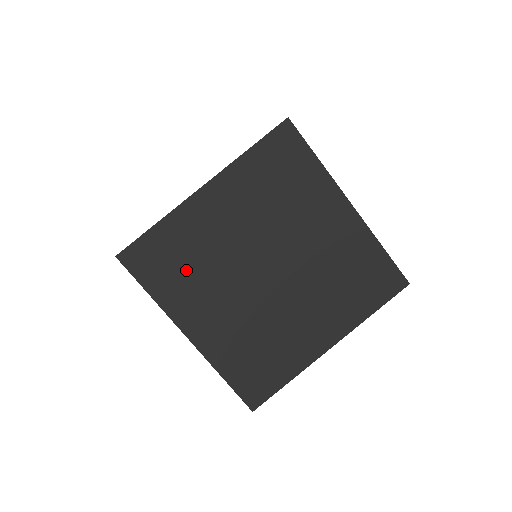
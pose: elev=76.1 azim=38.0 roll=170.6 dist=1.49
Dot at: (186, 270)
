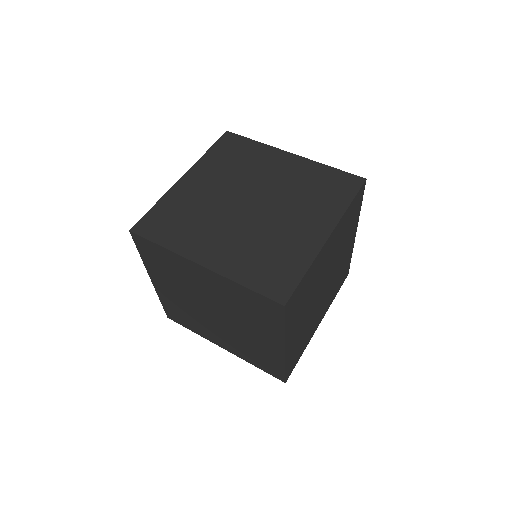
Dot at: (303, 301)
